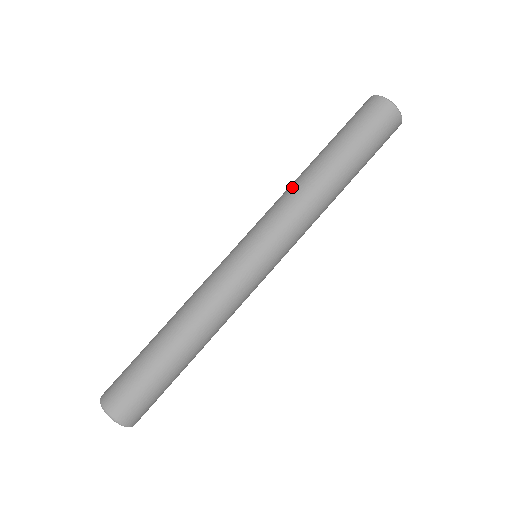
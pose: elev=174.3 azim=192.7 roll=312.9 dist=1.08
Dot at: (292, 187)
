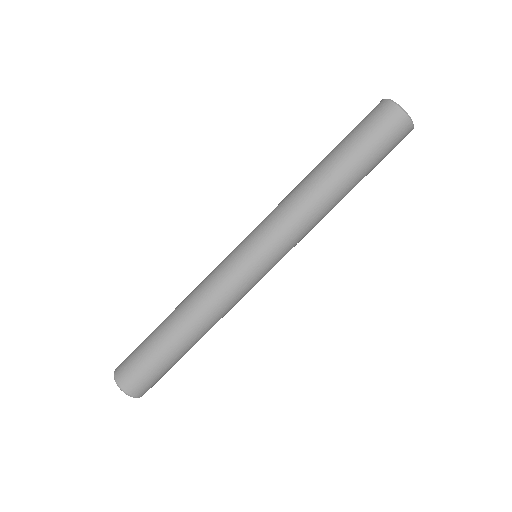
Dot at: (296, 195)
